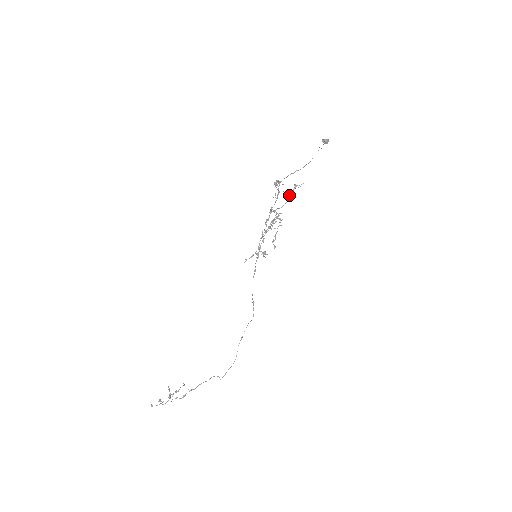
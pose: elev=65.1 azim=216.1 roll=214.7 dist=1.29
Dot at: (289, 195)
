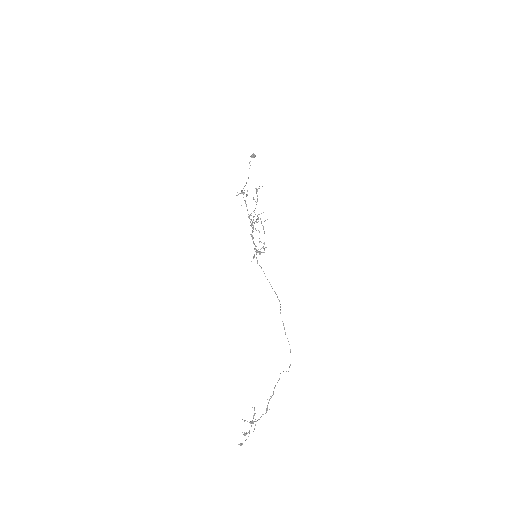
Dot at: occluded
